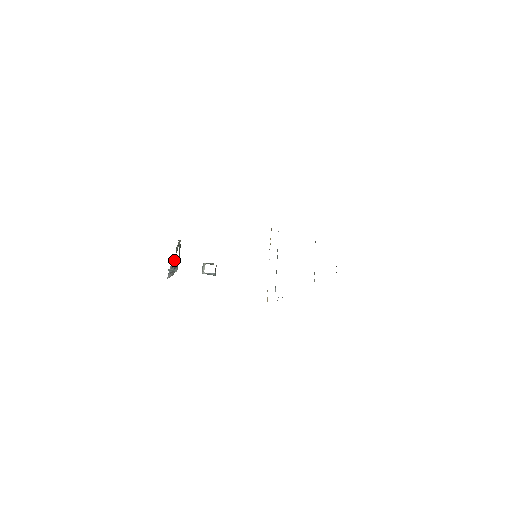
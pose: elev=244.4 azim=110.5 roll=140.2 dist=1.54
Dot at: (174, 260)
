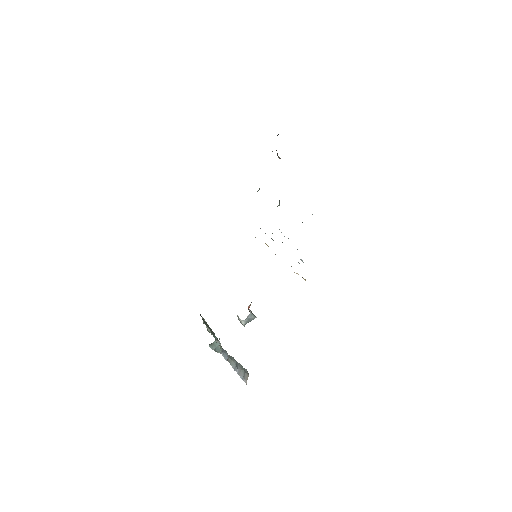
Dot at: (223, 349)
